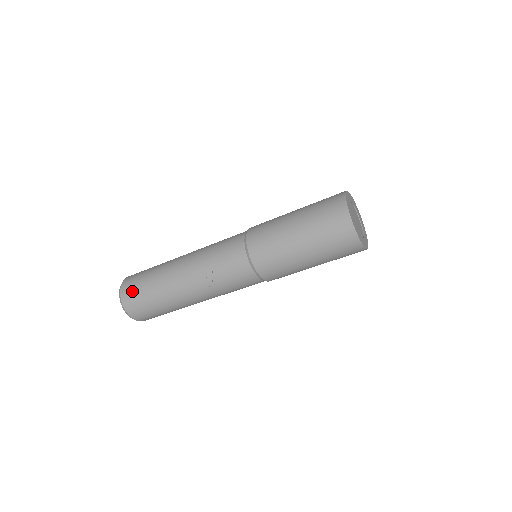
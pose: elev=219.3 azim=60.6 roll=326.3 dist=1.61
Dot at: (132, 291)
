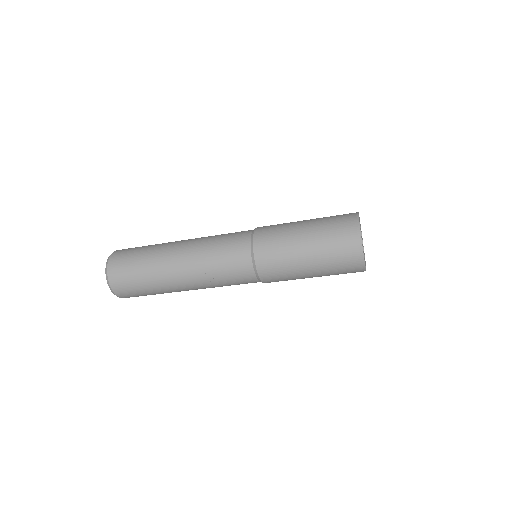
Dot at: (121, 272)
